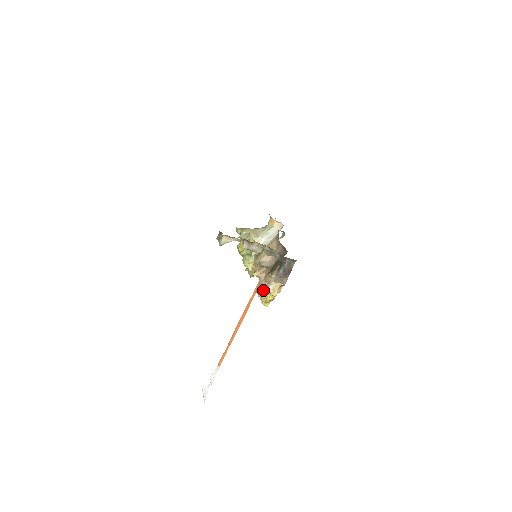
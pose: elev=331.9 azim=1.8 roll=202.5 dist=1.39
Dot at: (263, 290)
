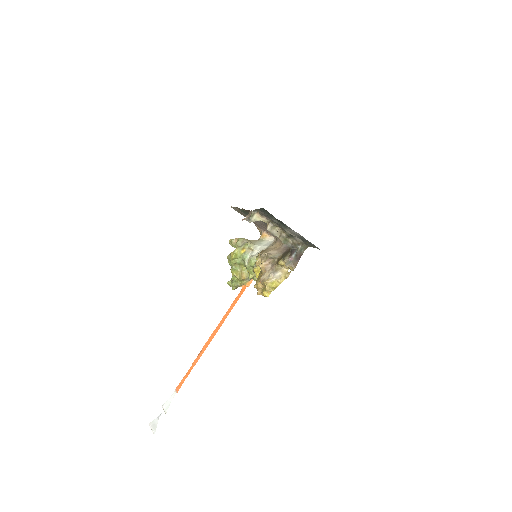
Dot at: (270, 277)
